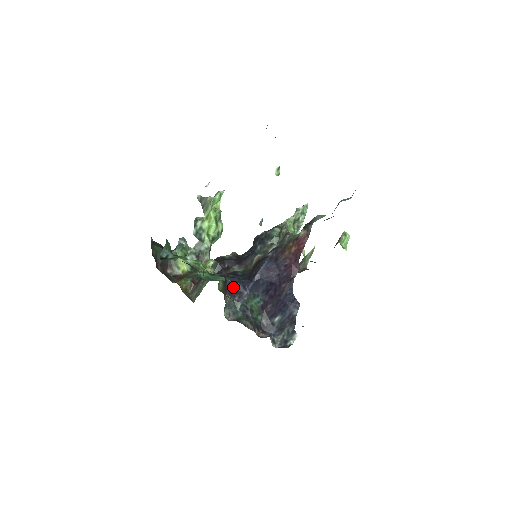
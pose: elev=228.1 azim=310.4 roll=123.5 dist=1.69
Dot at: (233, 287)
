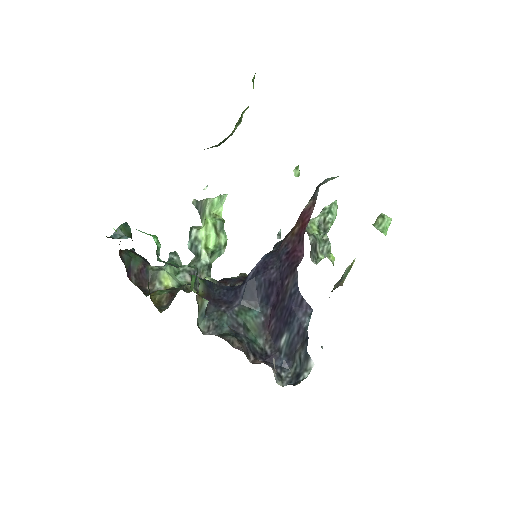
Dot at: (221, 296)
